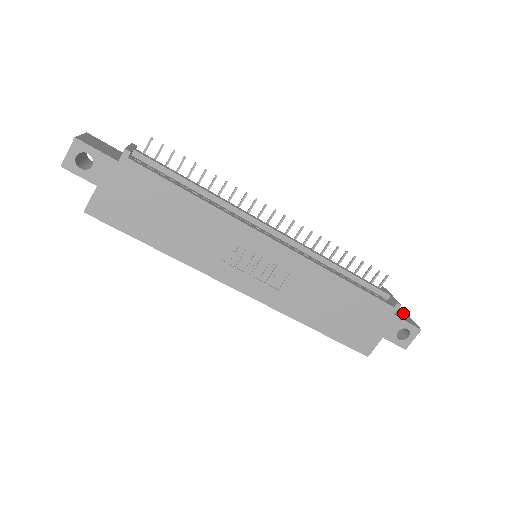
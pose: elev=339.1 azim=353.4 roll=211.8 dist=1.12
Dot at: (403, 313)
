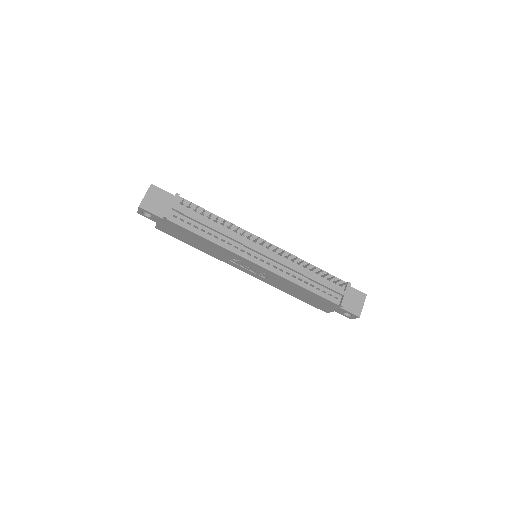
Dot at: (359, 299)
